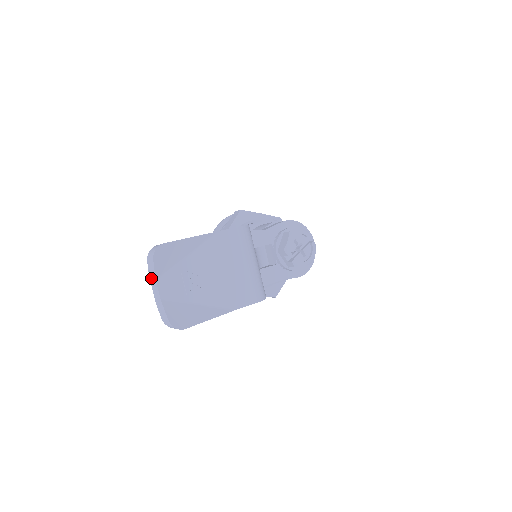
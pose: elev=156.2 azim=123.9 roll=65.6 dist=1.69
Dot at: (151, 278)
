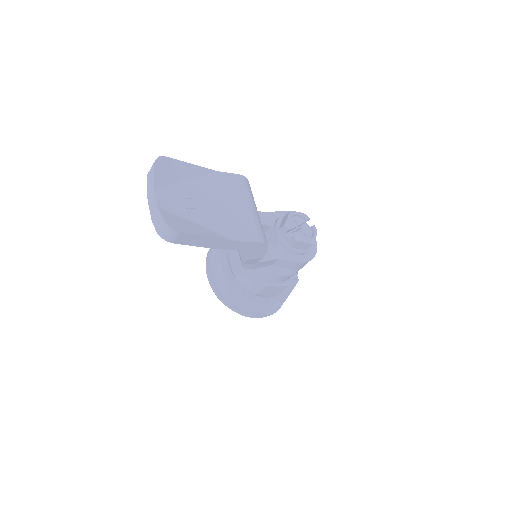
Dot at: (149, 194)
